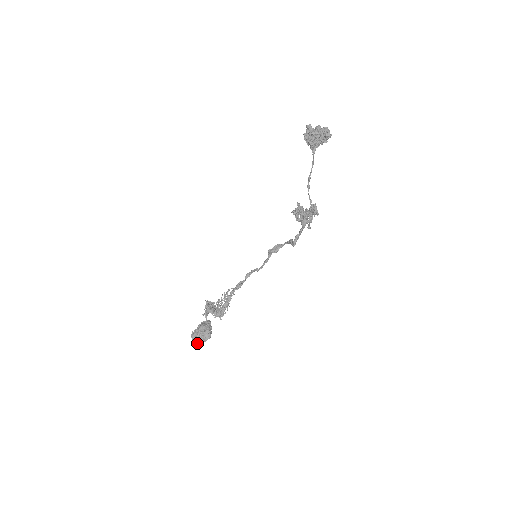
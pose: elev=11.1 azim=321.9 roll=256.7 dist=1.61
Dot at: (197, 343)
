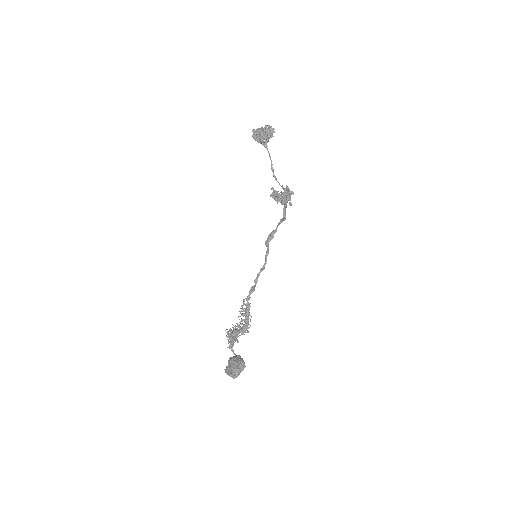
Dot at: (234, 375)
